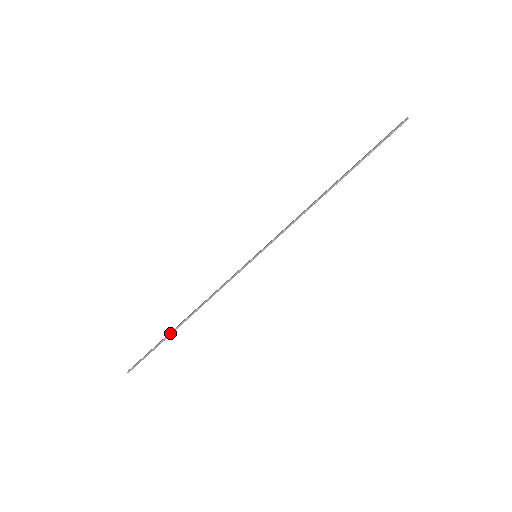
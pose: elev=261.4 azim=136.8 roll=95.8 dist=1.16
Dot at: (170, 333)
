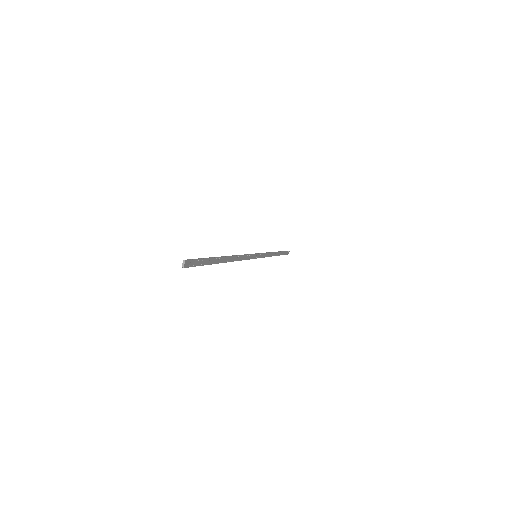
Dot at: (217, 257)
